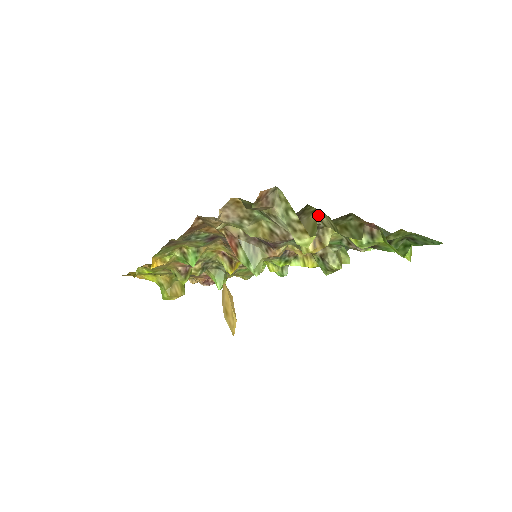
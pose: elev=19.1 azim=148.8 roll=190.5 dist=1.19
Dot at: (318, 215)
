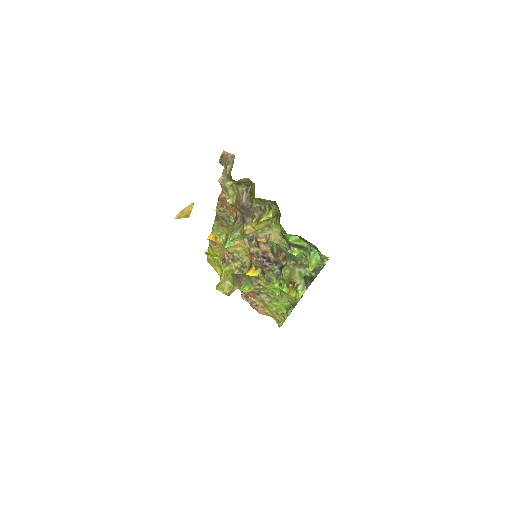
Dot at: (254, 189)
